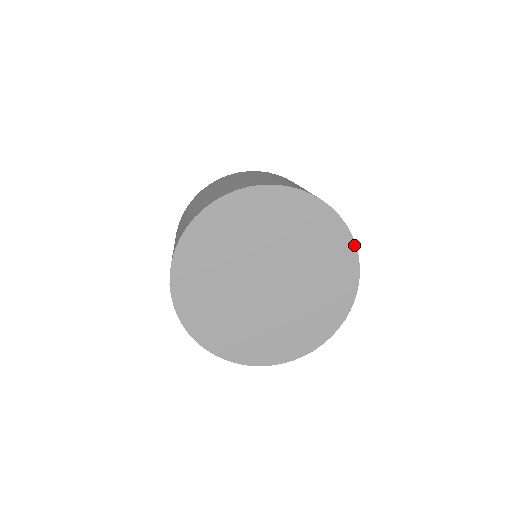
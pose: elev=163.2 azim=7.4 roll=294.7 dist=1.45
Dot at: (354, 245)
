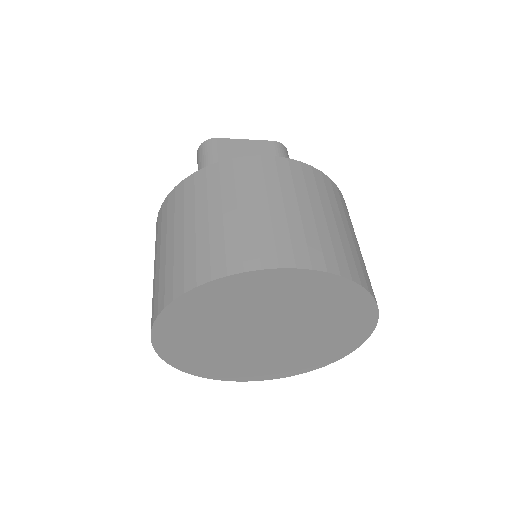
Dot at: (295, 270)
